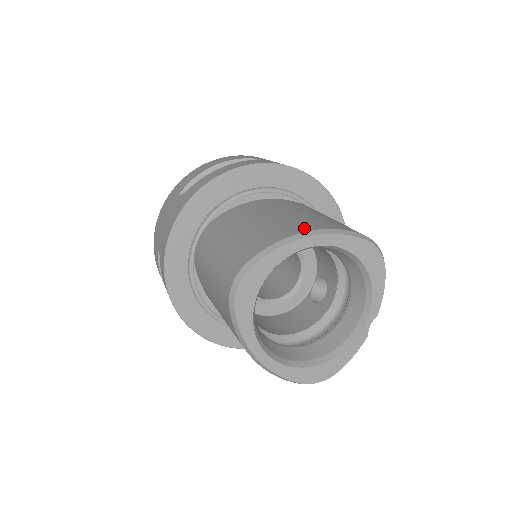
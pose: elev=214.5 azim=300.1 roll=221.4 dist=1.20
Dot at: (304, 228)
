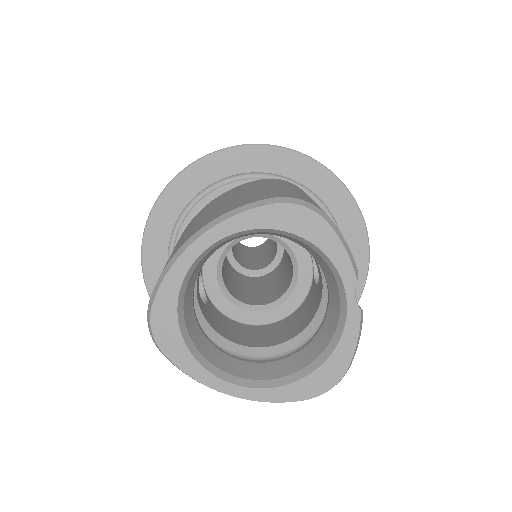
Dot at: (196, 230)
